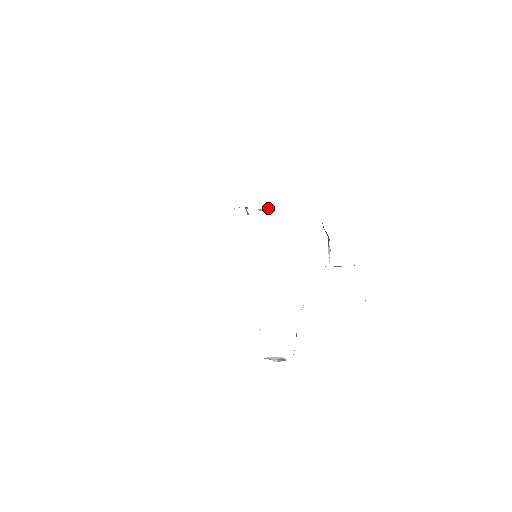
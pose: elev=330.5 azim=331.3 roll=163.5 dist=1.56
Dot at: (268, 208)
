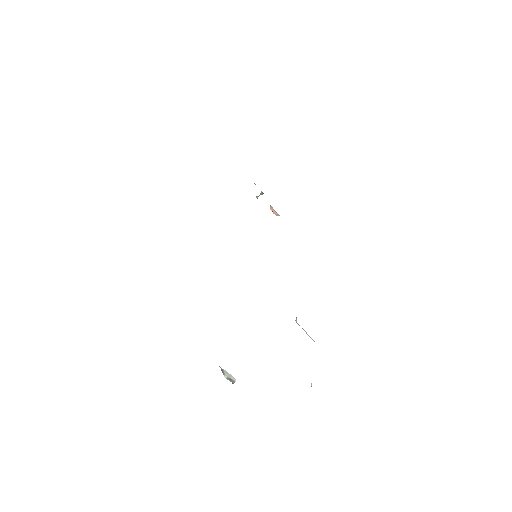
Dot at: (278, 214)
